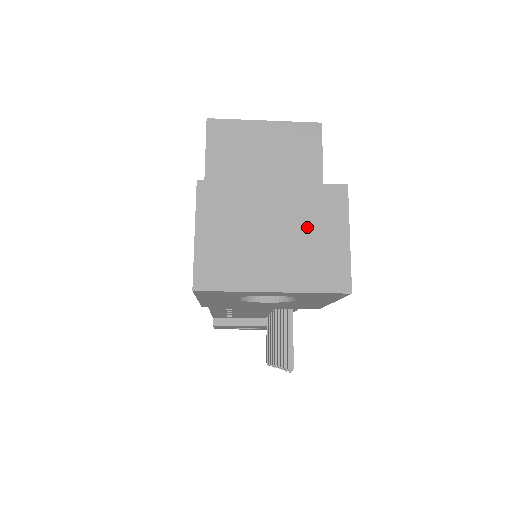
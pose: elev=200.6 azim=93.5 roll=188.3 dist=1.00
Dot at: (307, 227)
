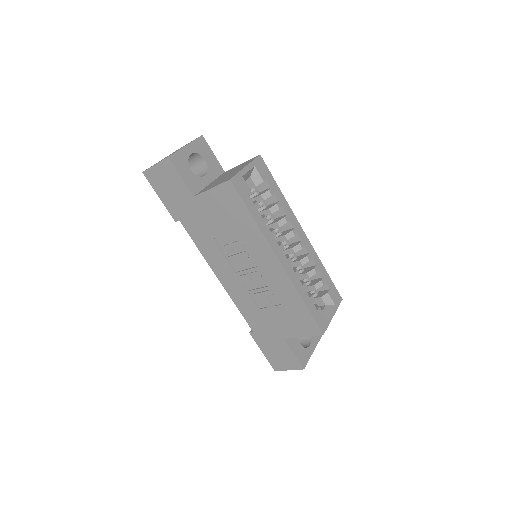
Dot at: occluded
